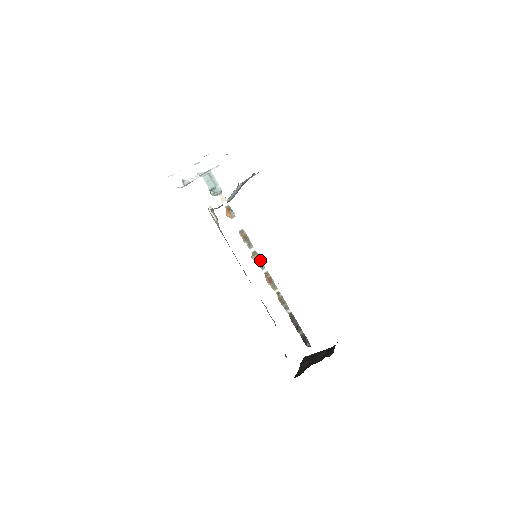
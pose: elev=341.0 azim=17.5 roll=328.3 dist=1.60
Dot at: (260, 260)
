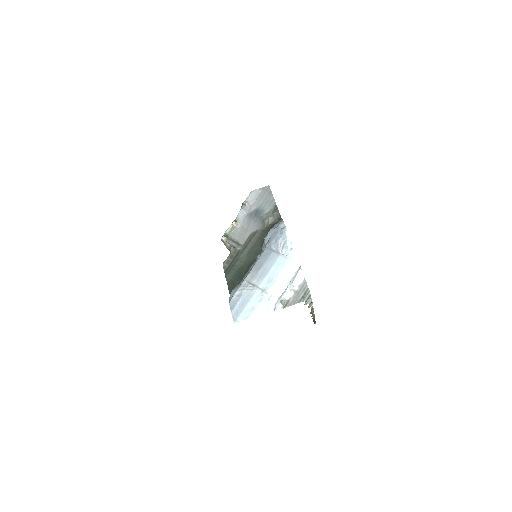
Dot at: occluded
